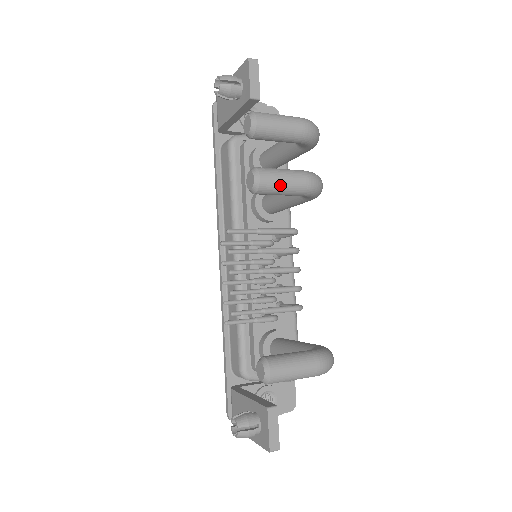
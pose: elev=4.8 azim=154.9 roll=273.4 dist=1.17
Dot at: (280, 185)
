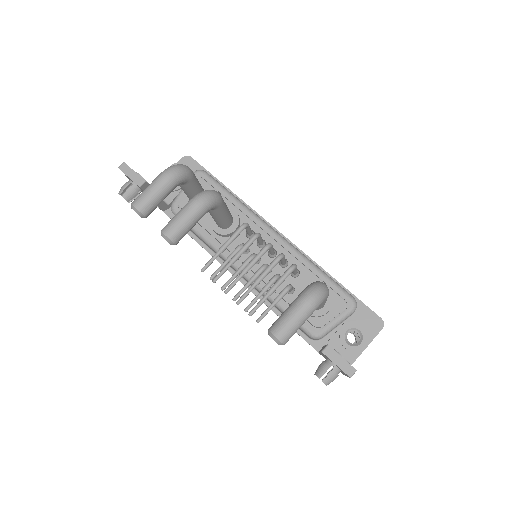
Dot at: (181, 225)
